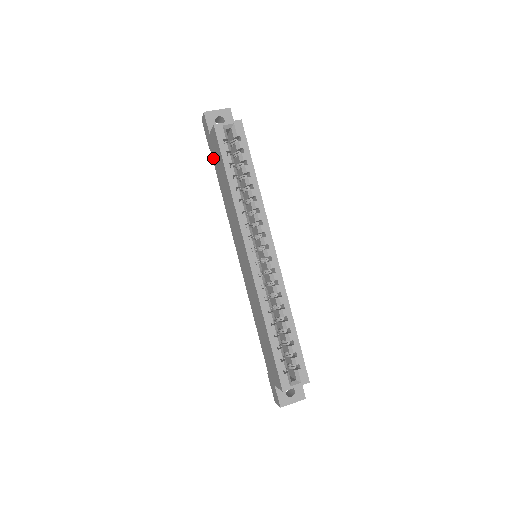
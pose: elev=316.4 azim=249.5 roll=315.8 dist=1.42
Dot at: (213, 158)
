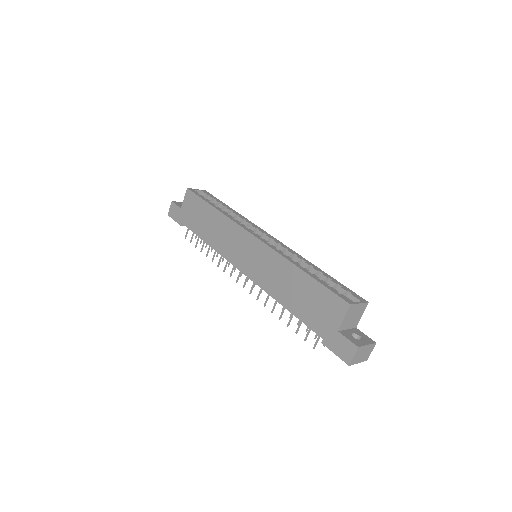
Dot at: (188, 224)
